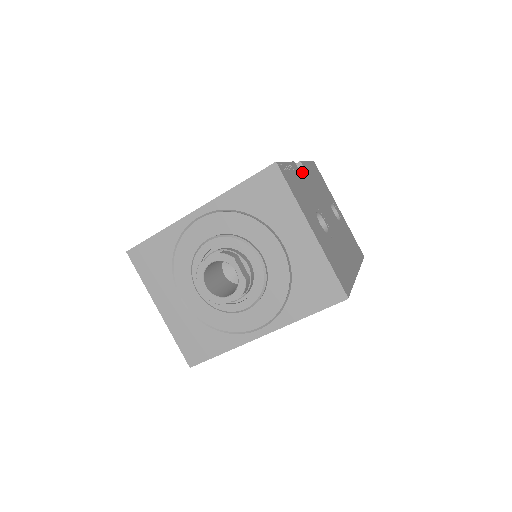
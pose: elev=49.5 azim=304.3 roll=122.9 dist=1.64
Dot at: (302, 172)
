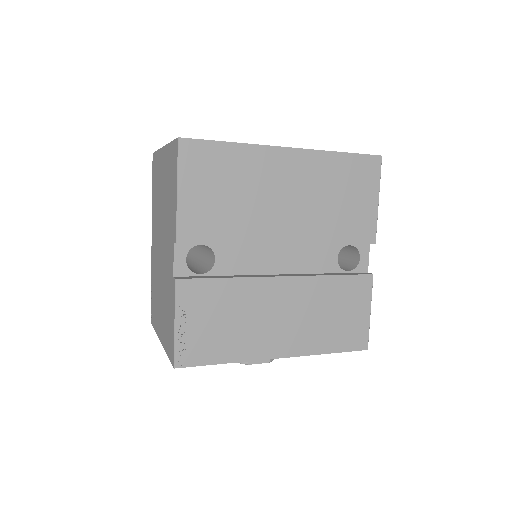
Dot at: (366, 262)
